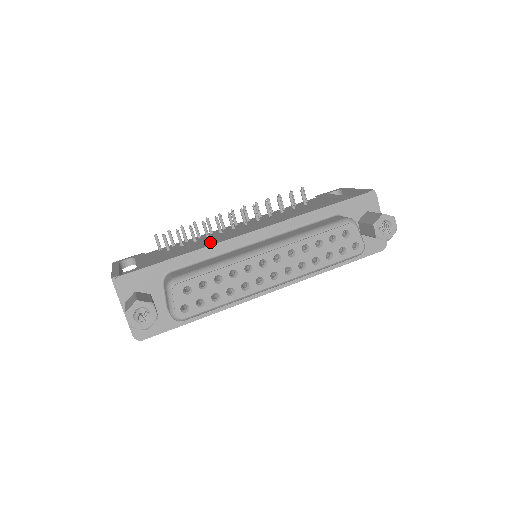
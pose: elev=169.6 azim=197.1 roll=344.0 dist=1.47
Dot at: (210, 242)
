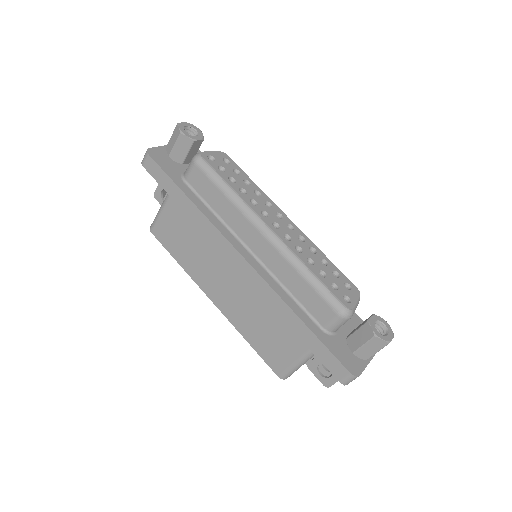
Dot at: occluded
